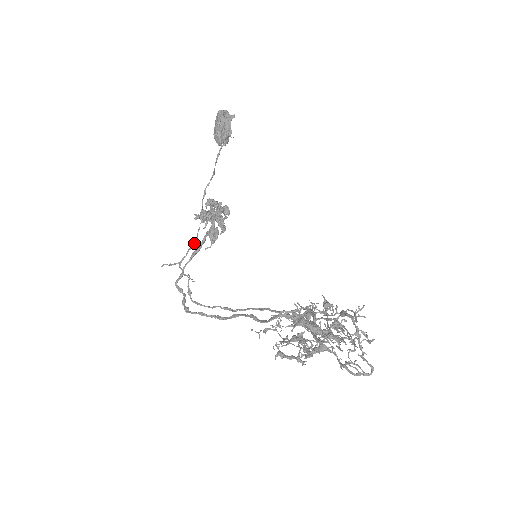
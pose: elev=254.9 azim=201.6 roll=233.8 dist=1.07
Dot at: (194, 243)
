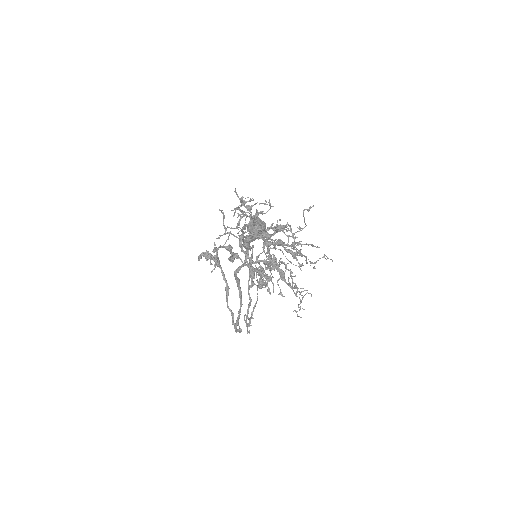
Dot at: occluded
